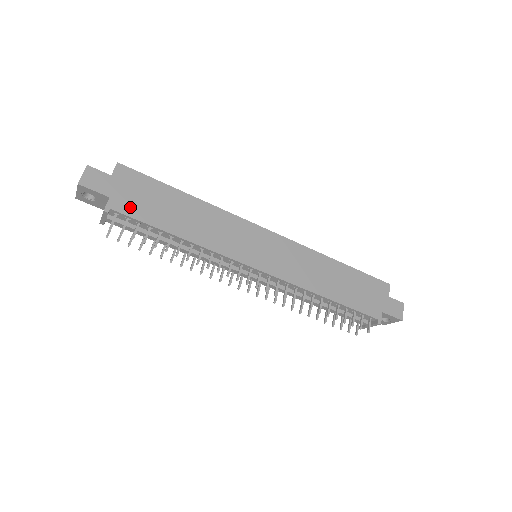
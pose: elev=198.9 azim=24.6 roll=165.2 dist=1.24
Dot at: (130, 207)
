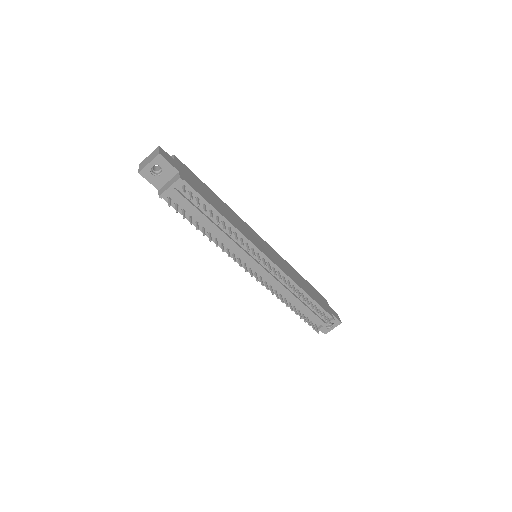
Dot at: (192, 184)
